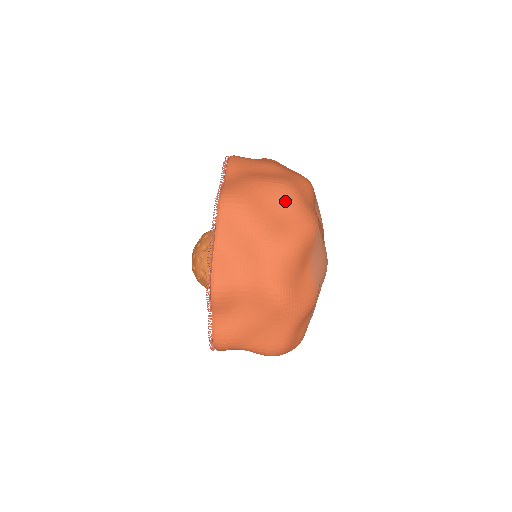
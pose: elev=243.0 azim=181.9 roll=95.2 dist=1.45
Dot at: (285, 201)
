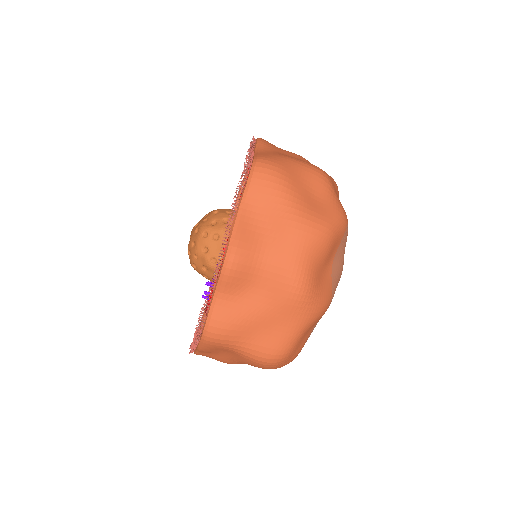
Dot at: (321, 185)
